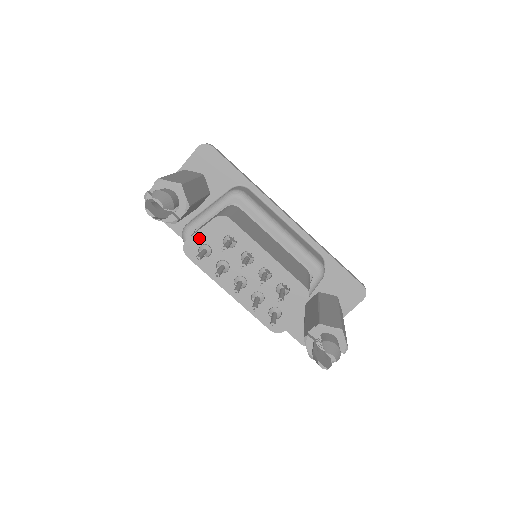
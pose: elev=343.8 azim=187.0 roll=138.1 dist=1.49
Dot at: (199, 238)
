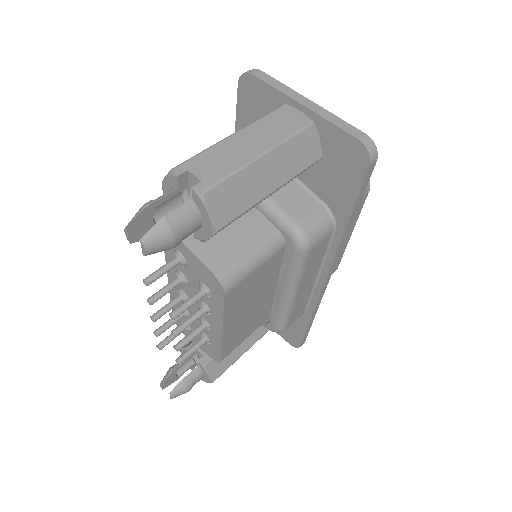
Dot at: (186, 251)
